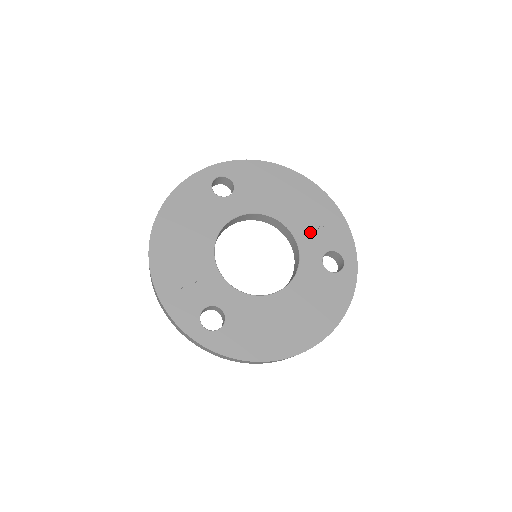
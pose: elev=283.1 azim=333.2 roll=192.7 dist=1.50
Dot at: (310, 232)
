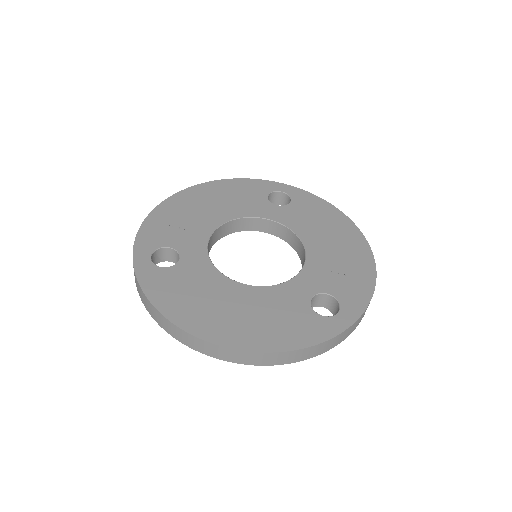
Dot at: (325, 270)
